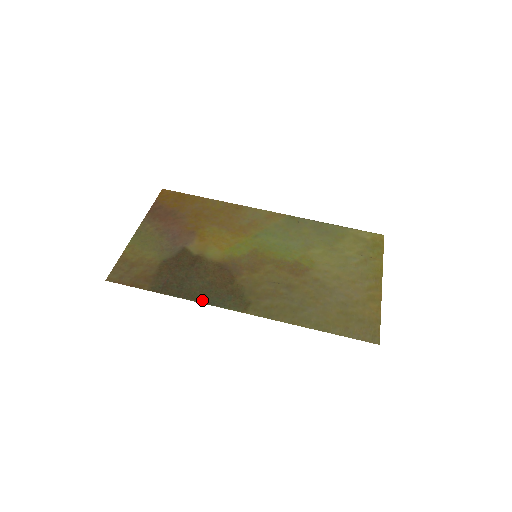
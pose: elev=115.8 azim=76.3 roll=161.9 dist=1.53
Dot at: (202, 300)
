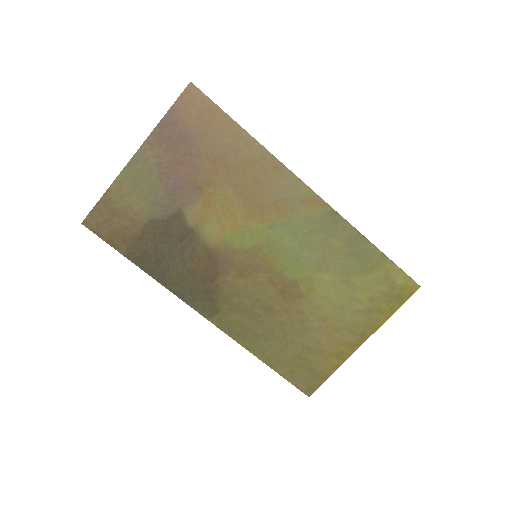
Dot at: (173, 289)
